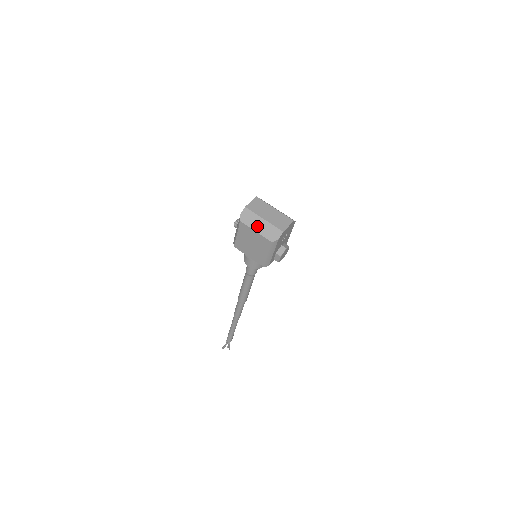
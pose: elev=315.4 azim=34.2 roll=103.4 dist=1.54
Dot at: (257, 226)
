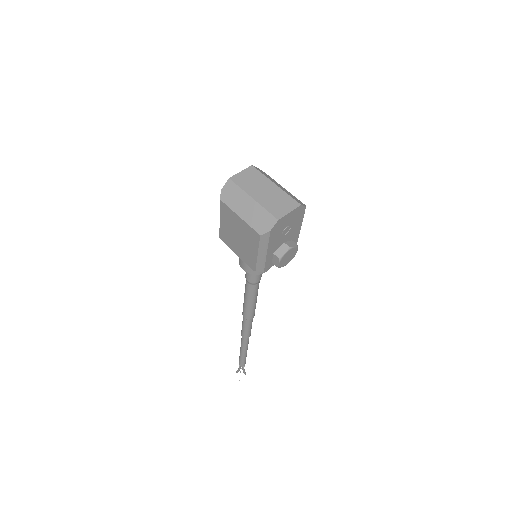
Dot at: (242, 208)
